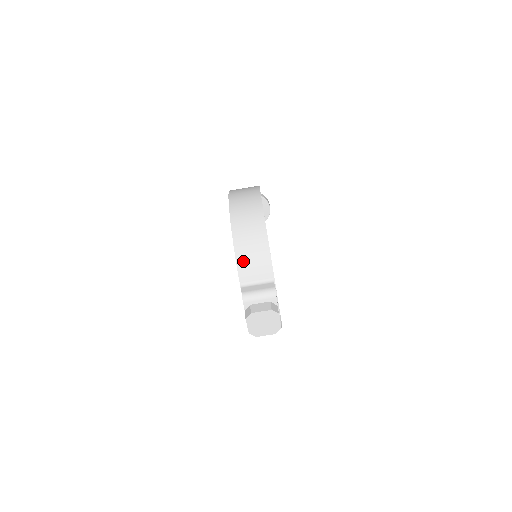
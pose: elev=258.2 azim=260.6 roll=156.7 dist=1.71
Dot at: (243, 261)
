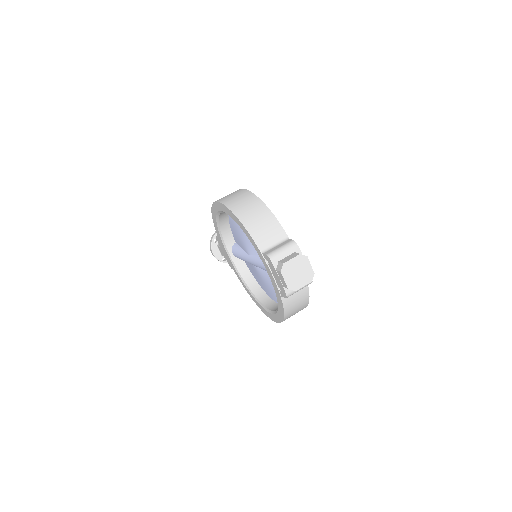
Dot at: (255, 231)
